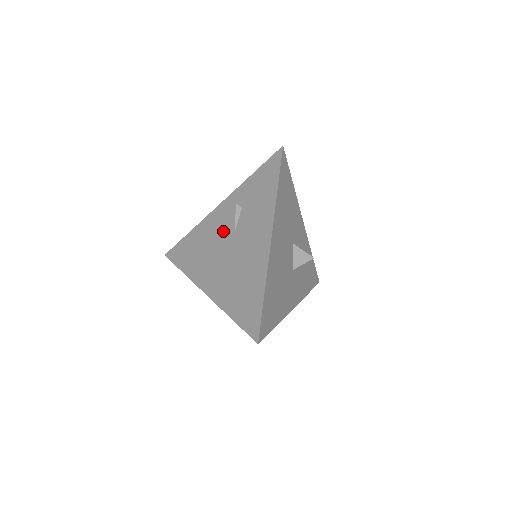
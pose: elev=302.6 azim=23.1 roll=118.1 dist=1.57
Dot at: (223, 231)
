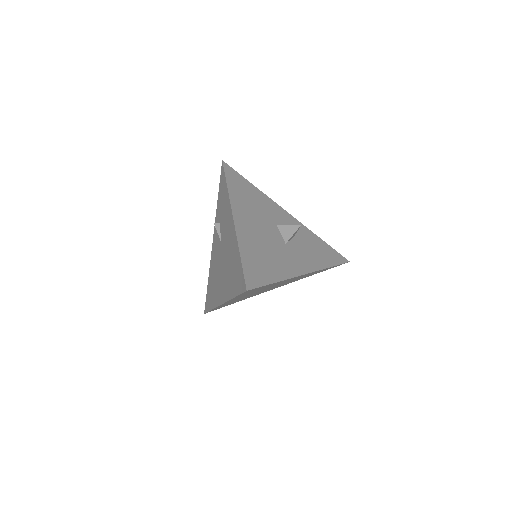
Dot at: (217, 251)
